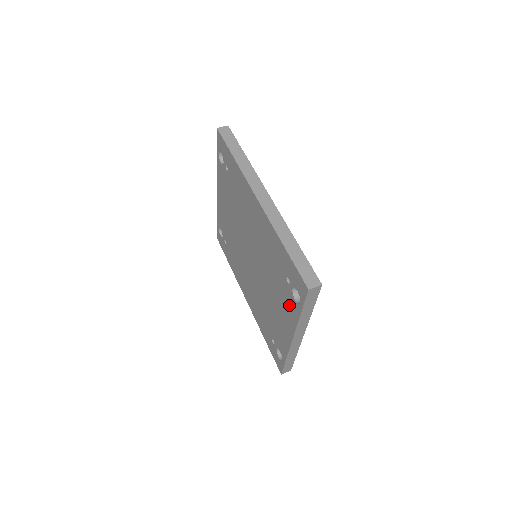
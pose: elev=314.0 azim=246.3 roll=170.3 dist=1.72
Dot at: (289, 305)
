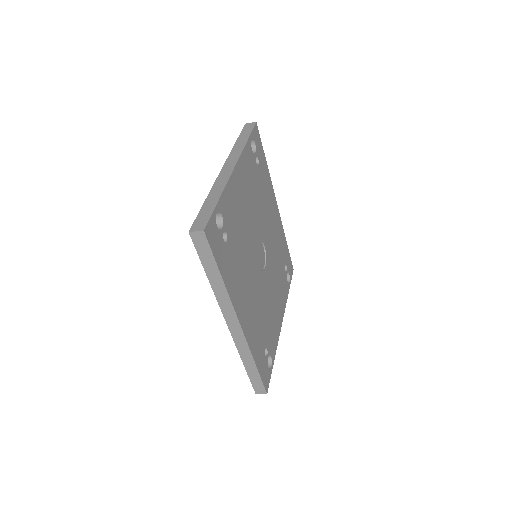
Dot at: occluded
